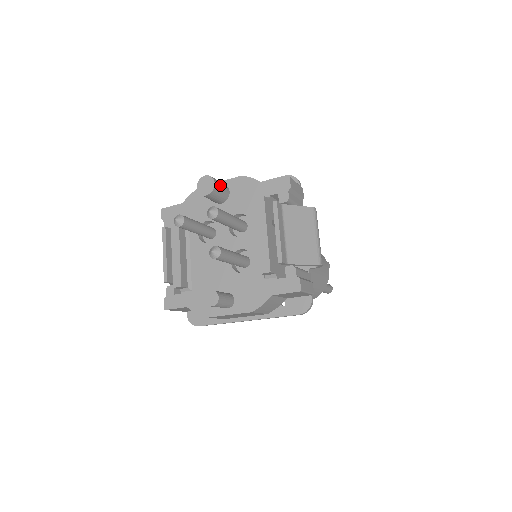
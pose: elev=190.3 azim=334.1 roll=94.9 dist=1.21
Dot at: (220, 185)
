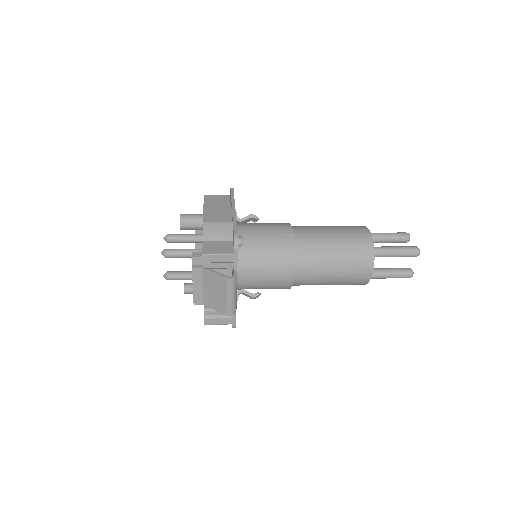
Dot at: (189, 224)
